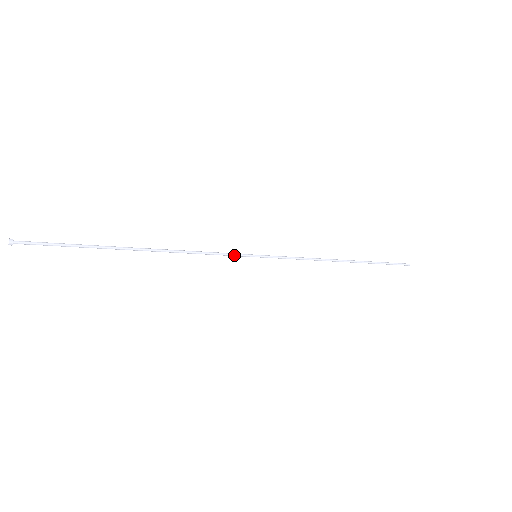
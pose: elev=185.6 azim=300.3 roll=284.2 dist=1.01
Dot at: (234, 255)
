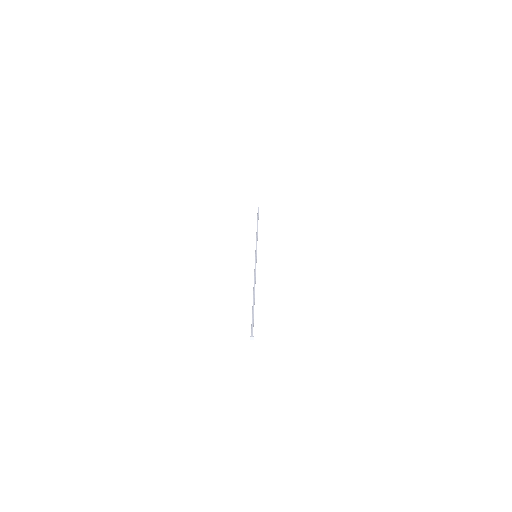
Dot at: occluded
